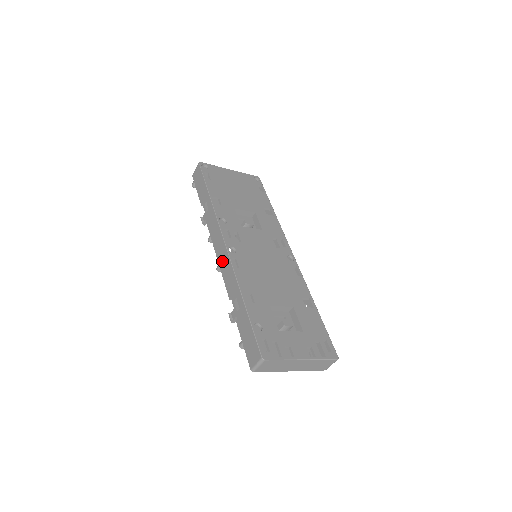
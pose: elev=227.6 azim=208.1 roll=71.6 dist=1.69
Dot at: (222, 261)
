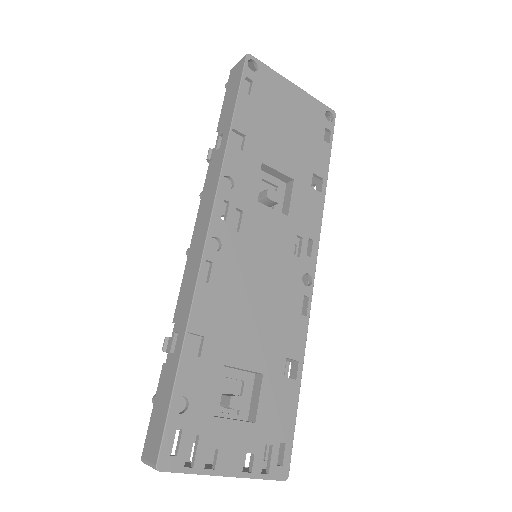
Dot at: (193, 252)
